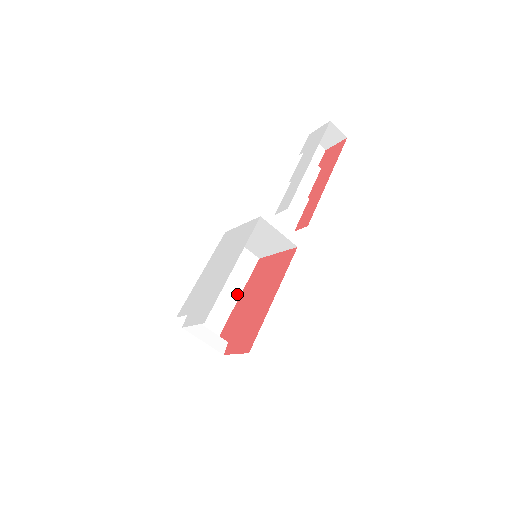
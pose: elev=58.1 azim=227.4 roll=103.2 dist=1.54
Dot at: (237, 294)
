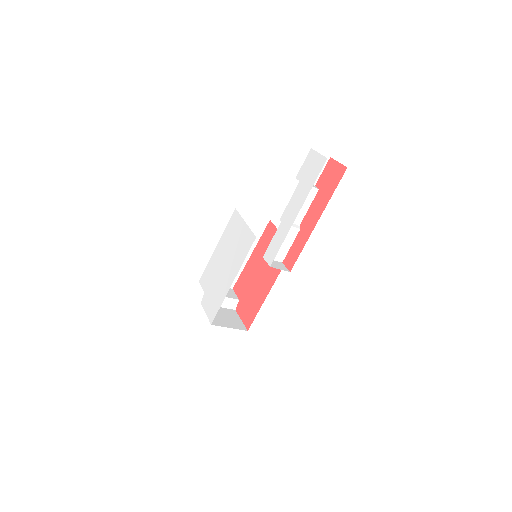
Dot at: (249, 252)
